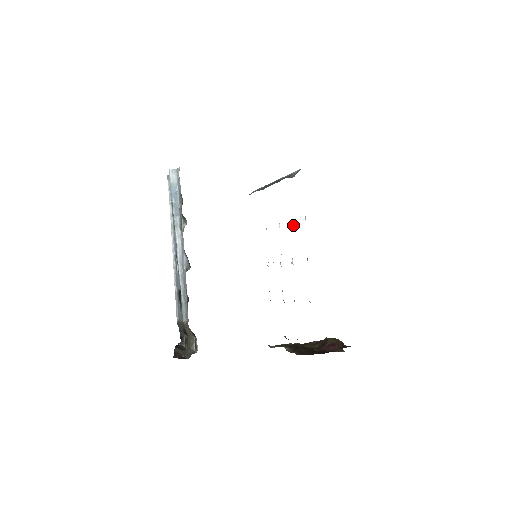
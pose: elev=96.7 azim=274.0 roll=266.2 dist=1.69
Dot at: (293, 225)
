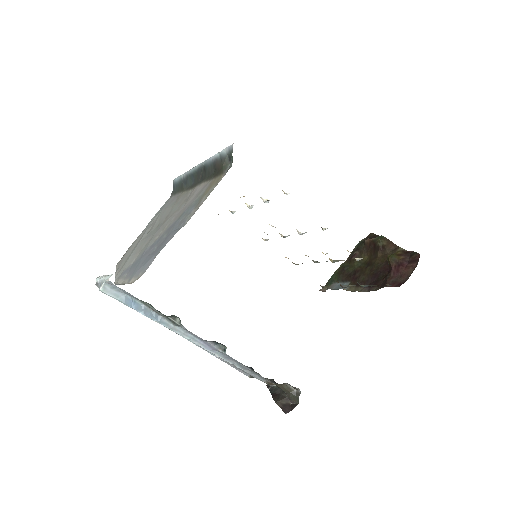
Dot at: (267, 200)
